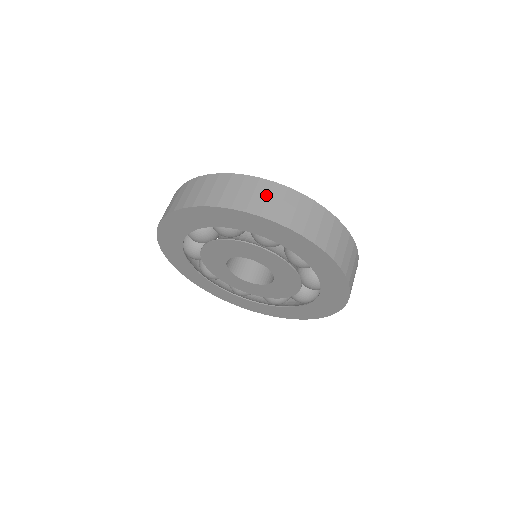
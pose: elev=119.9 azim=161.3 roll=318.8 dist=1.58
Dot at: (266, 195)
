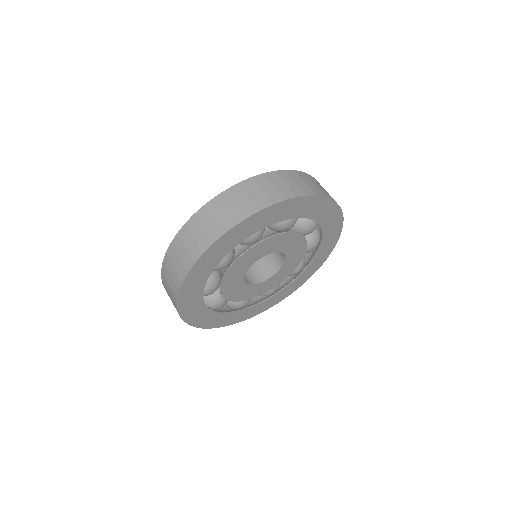
Dot at: (282, 182)
